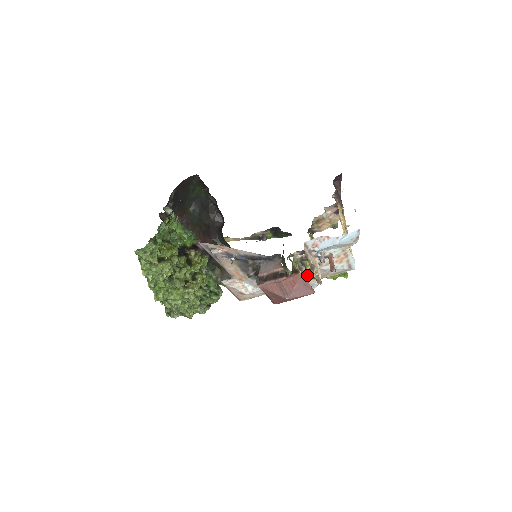
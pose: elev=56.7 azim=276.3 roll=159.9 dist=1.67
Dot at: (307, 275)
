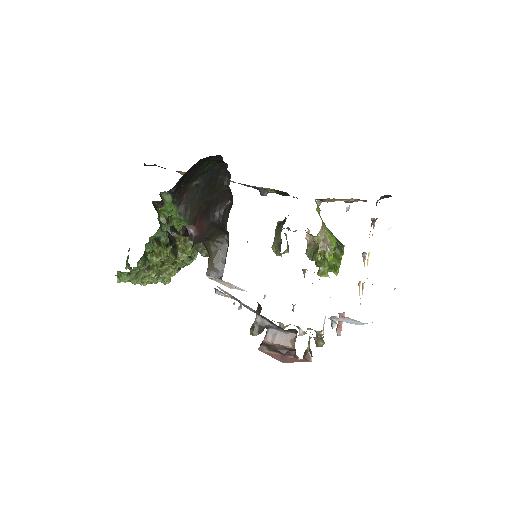
Dot at: occluded
